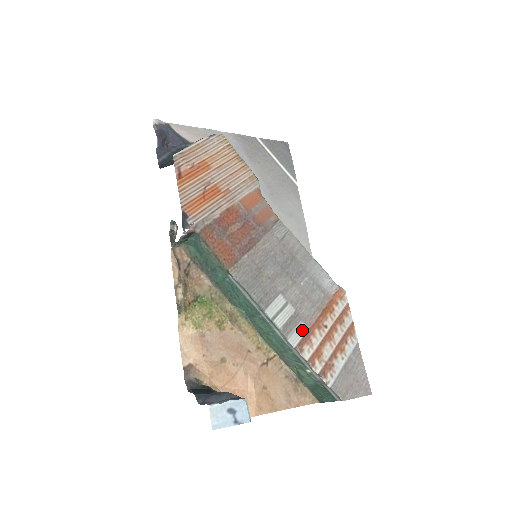
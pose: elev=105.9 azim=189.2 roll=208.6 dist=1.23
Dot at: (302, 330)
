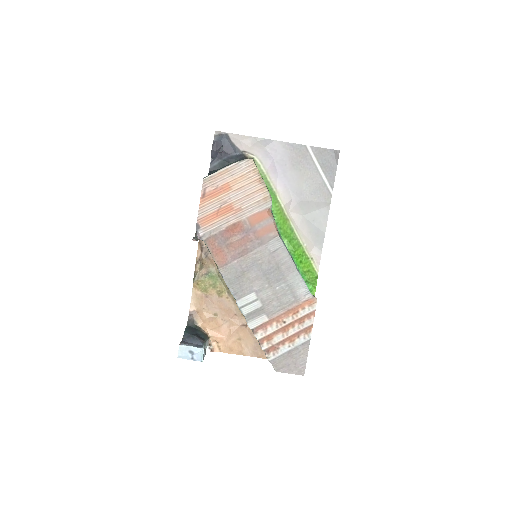
Dot at: (262, 320)
